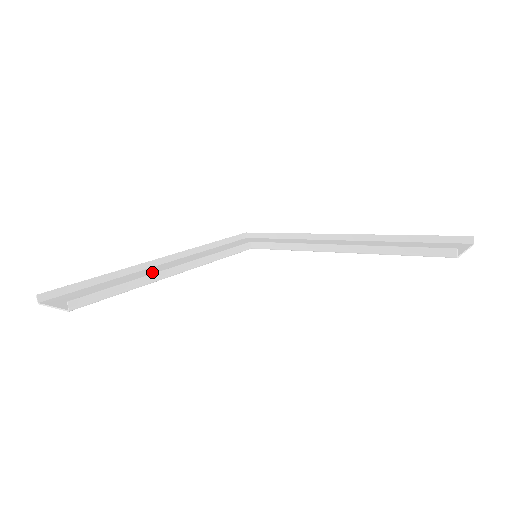
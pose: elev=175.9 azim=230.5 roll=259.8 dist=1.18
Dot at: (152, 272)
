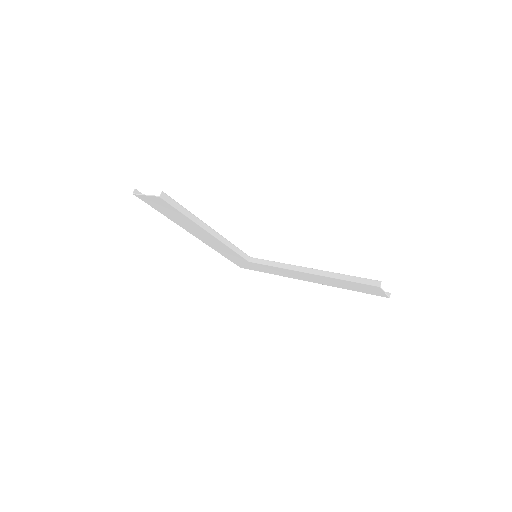
Dot at: (192, 228)
